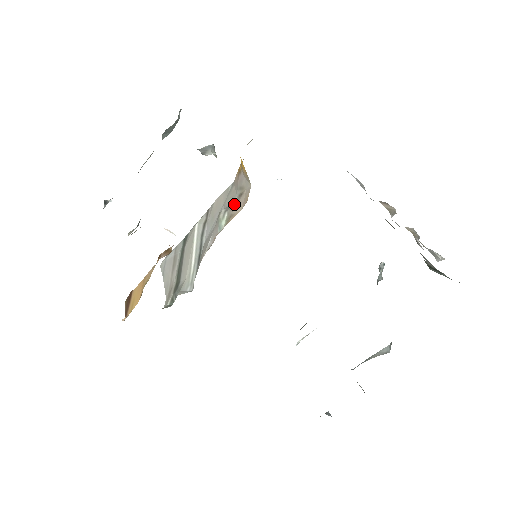
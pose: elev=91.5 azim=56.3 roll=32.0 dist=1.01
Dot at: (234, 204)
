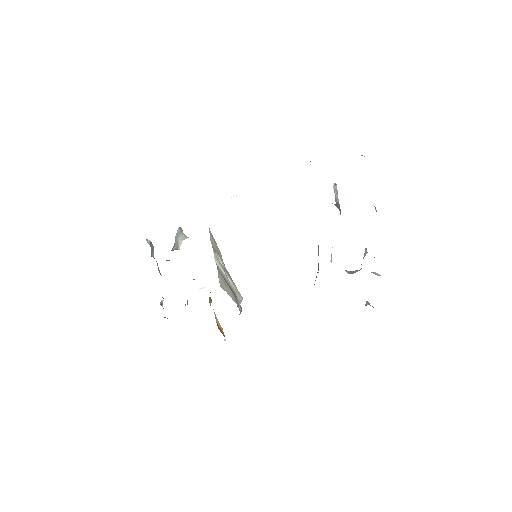
Dot at: (217, 249)
